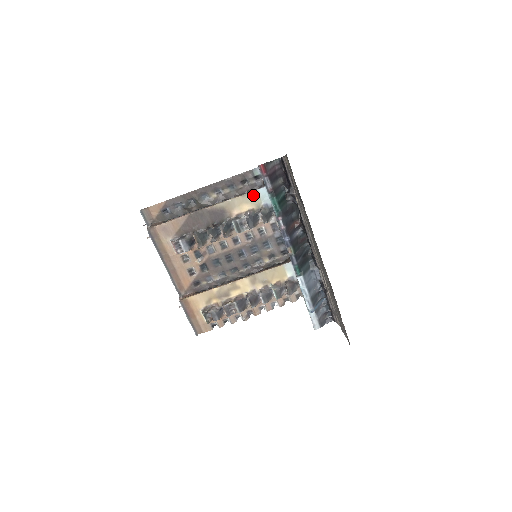
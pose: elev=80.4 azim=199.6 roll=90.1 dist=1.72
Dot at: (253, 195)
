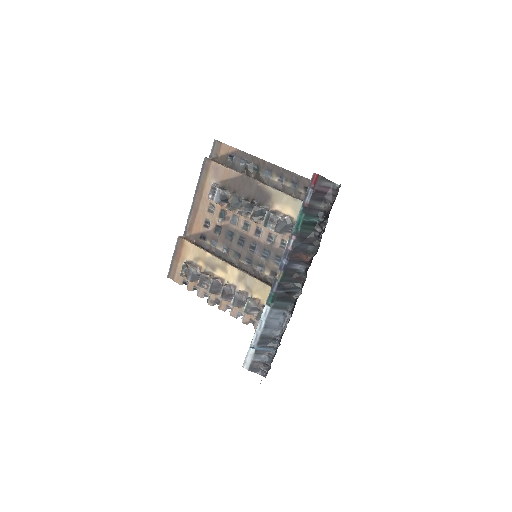
Dot at: occluded
